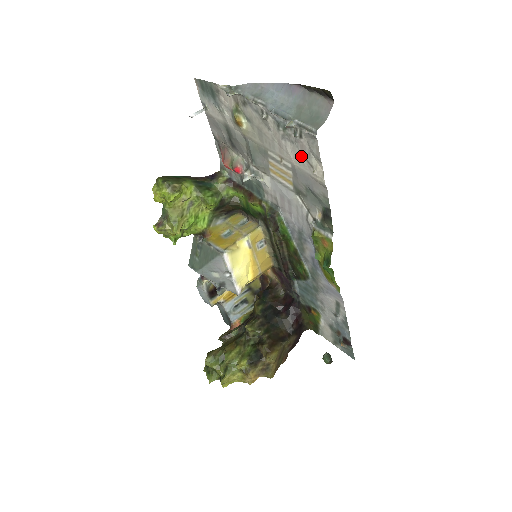
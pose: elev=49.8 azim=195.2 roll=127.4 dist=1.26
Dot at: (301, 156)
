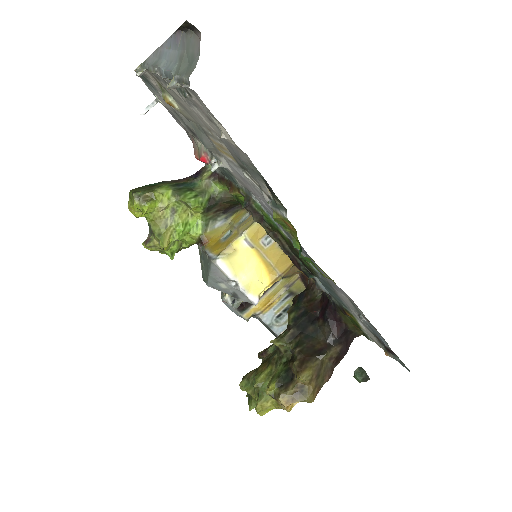
Dot at: (209, 120)
